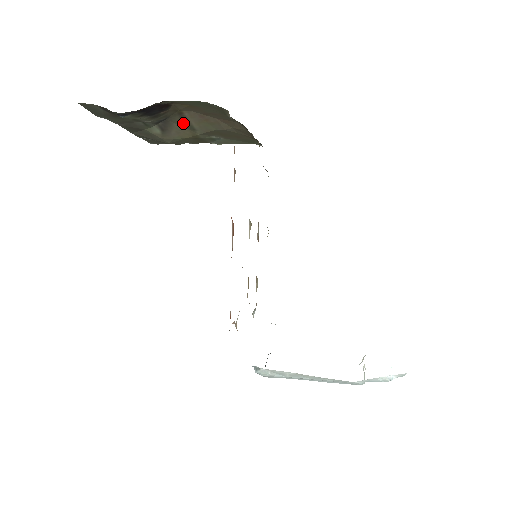
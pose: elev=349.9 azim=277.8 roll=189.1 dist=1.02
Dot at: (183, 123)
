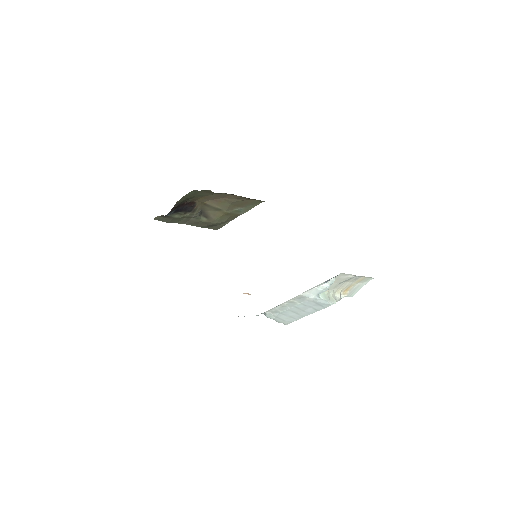
Dot at: (212, 209)
